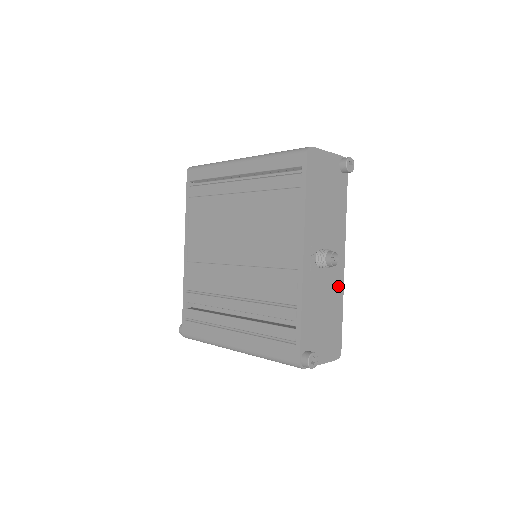
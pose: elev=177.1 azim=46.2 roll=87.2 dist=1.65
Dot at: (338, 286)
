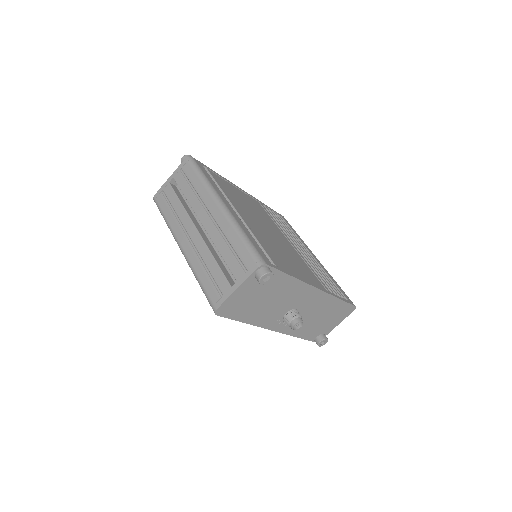
Dot at: (323, 300)
